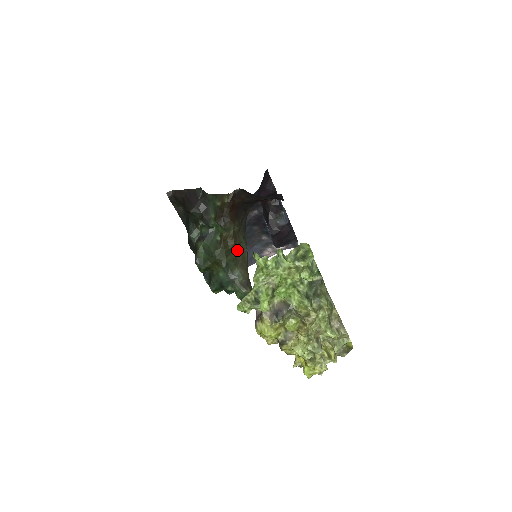
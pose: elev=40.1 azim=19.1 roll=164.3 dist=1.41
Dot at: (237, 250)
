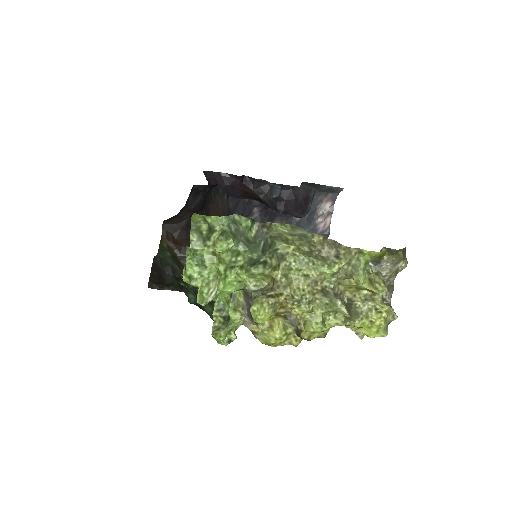
Dot at: occluded
